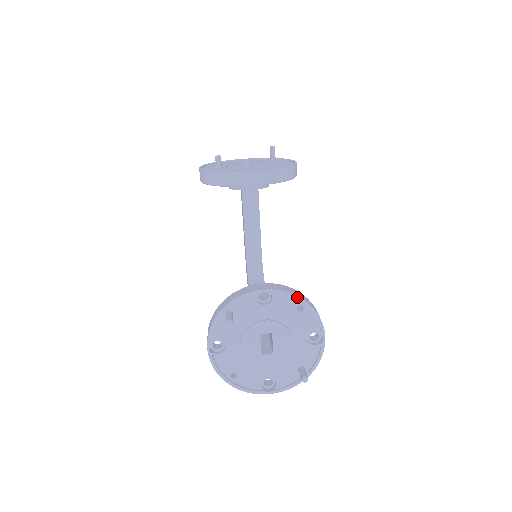
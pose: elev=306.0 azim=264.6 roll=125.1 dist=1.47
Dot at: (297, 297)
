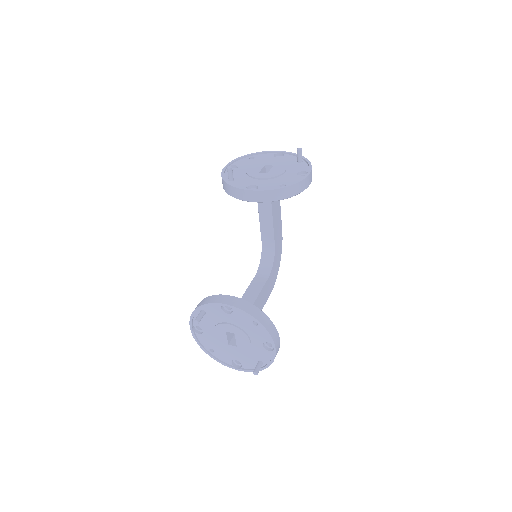
Dot at: (251, 316)
